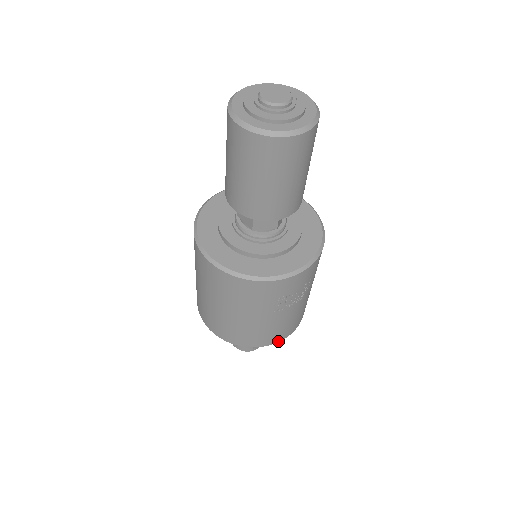
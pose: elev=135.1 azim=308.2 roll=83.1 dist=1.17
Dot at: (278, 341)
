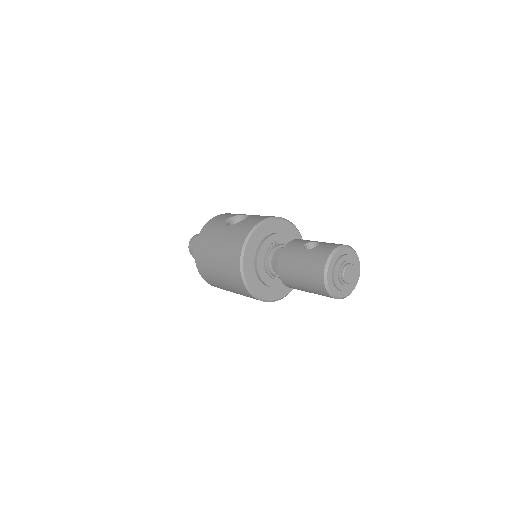
Dot at: occluded
